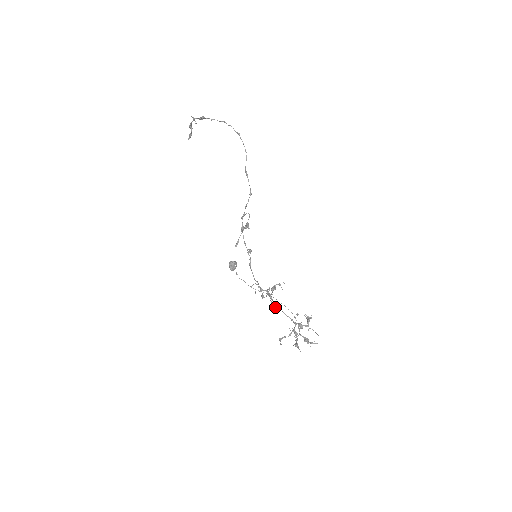
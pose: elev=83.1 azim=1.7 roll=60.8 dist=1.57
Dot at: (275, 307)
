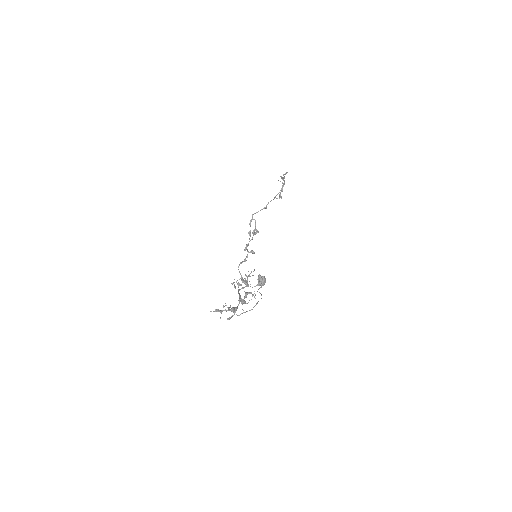
Dot at: (235, 288)
